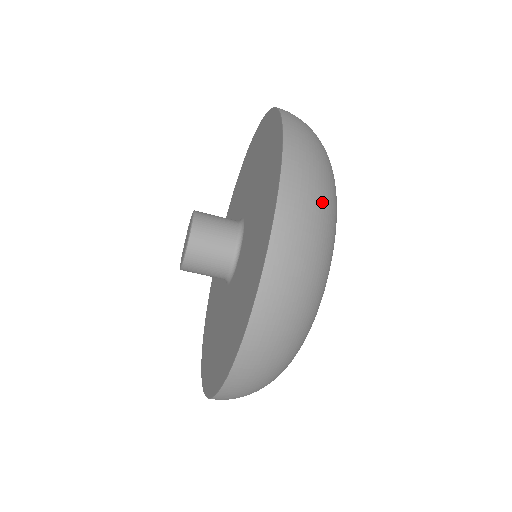
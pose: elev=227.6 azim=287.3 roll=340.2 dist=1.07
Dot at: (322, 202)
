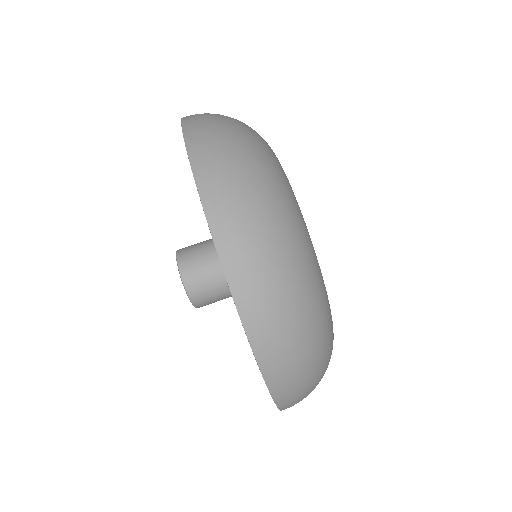
Dot at: occluded
